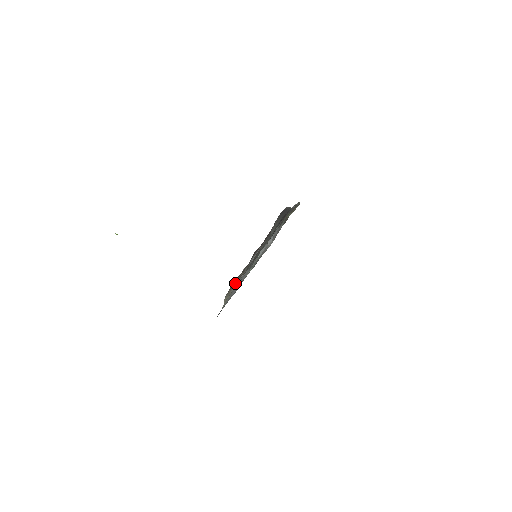
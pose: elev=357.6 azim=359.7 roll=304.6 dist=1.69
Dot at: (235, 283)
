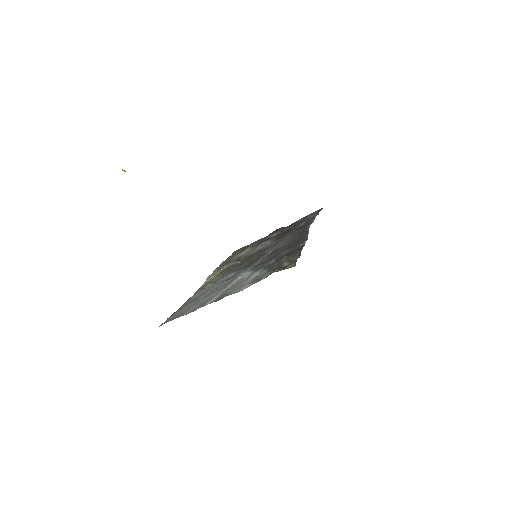
Dot at: (234, 259)
